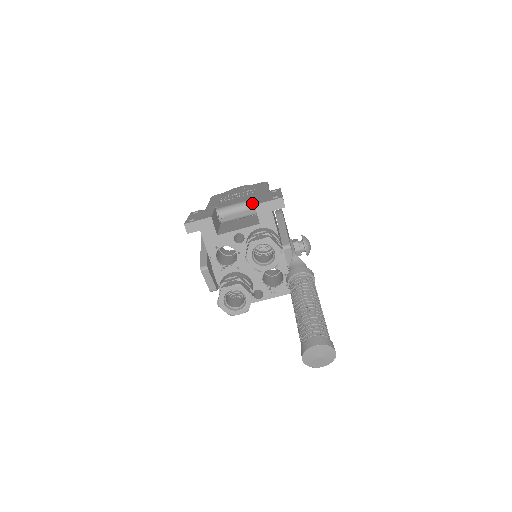
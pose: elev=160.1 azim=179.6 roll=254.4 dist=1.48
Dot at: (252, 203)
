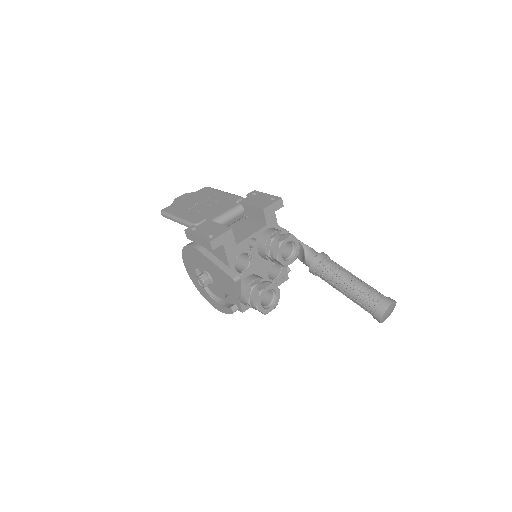
Dot at: (241, 208)
